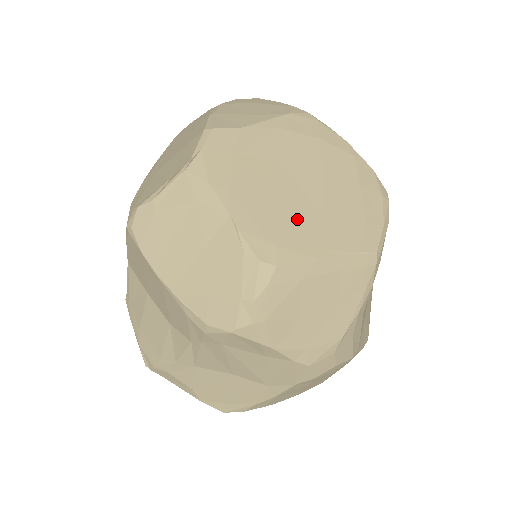
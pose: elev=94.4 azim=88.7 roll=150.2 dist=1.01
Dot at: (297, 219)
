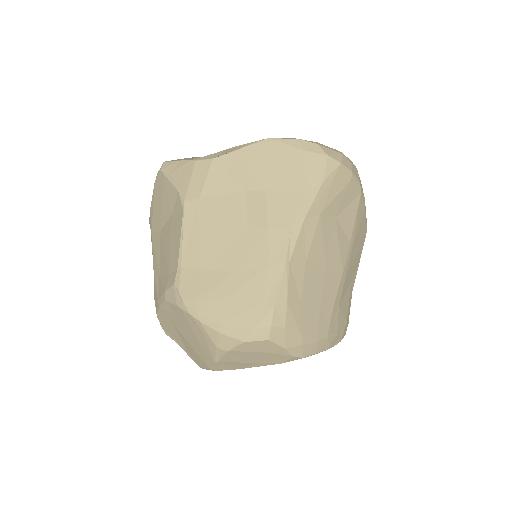
Dot at: occluded
